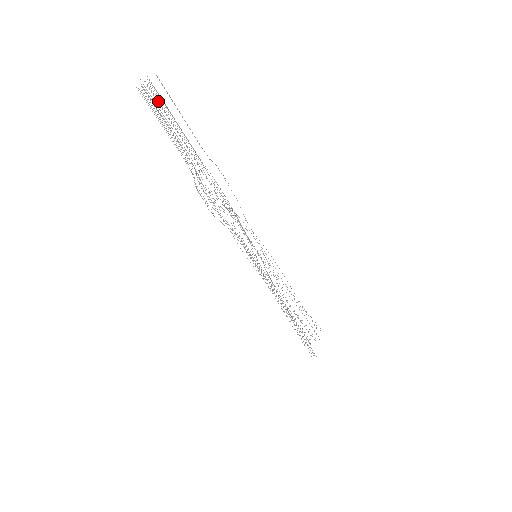
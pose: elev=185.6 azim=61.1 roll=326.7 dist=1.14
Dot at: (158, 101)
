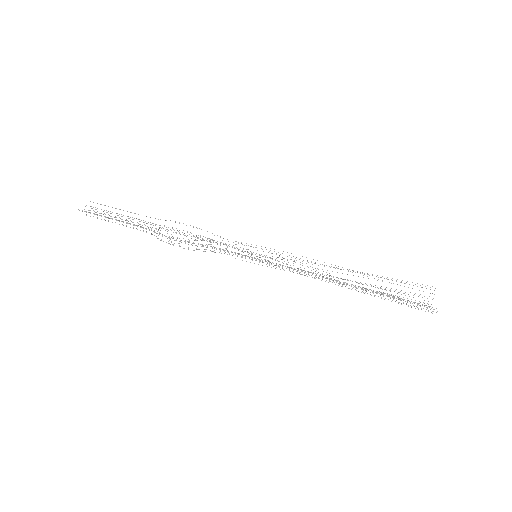
Dot at: (105, 214)
